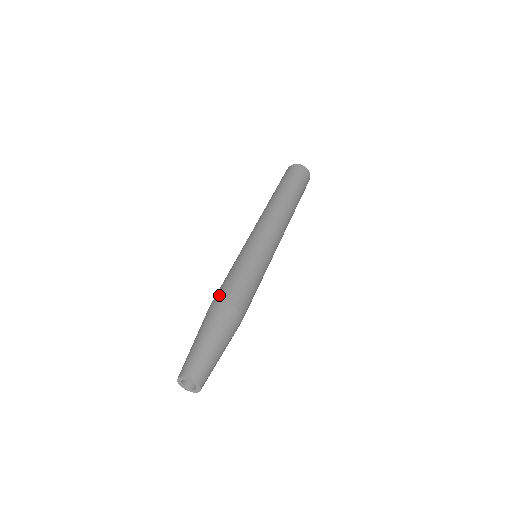
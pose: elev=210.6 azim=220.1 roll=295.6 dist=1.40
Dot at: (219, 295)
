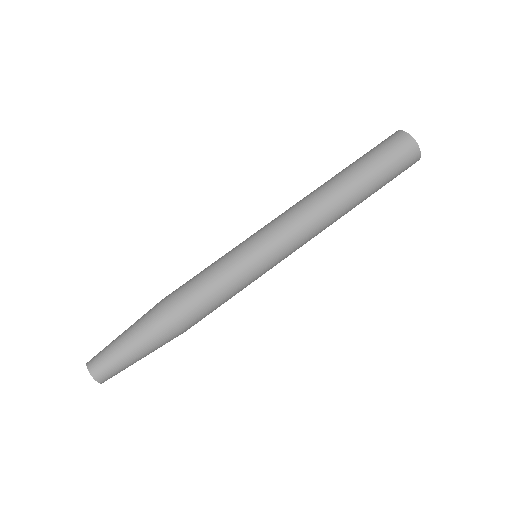
Dot at: occluded
